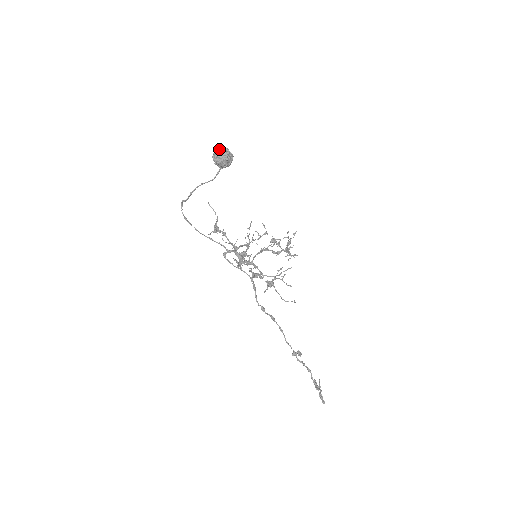
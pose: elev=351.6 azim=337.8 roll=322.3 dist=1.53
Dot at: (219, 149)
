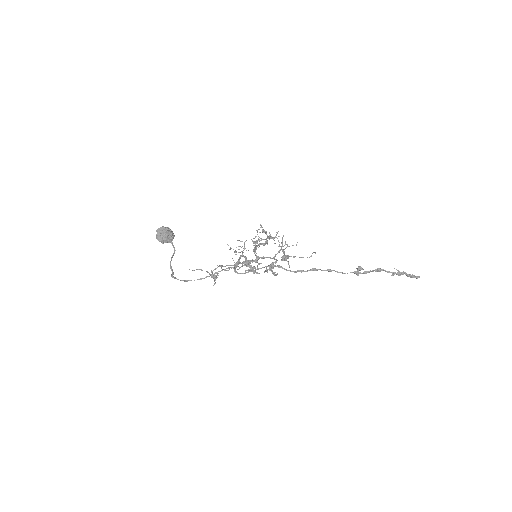
Dot at: occluded
